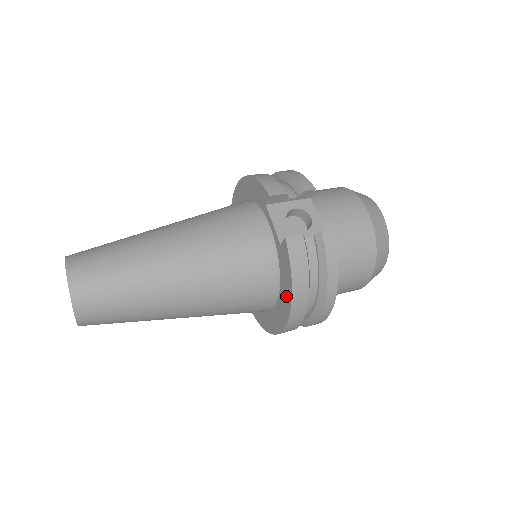
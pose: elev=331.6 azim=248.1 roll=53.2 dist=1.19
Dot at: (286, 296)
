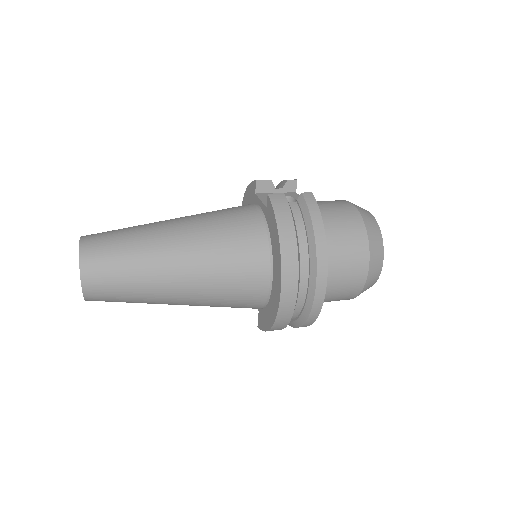
Dot at: (276, 249)
